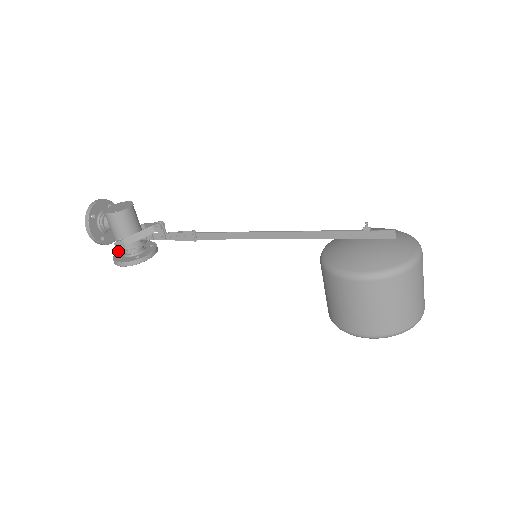
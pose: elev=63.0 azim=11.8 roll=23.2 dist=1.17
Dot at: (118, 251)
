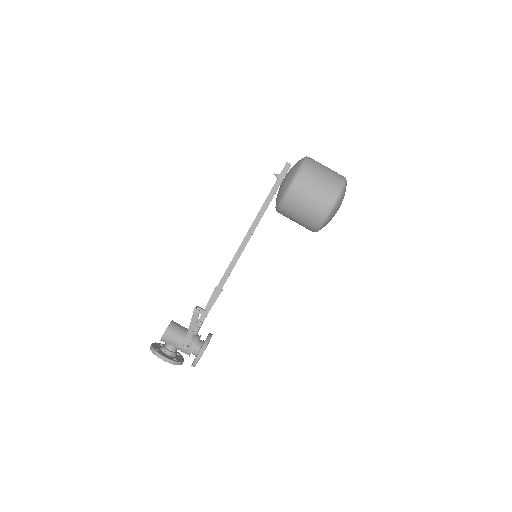
Dot at: occluded
